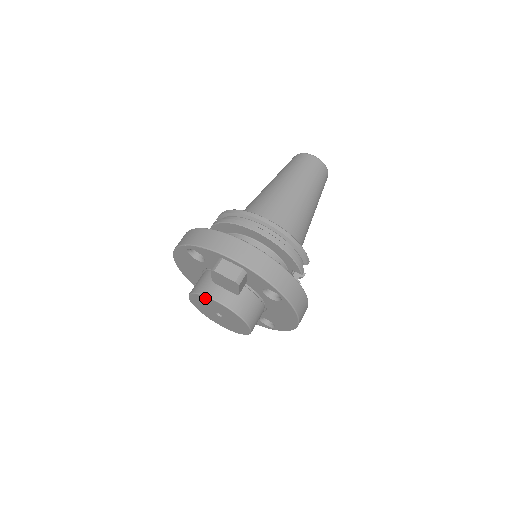
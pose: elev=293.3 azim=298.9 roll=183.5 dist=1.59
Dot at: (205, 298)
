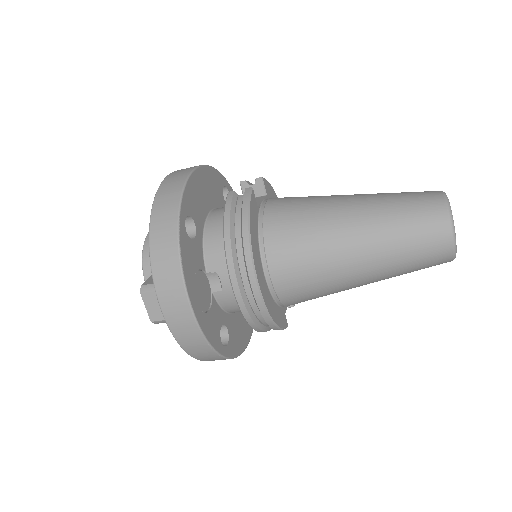
Dot at: (145, 268)
